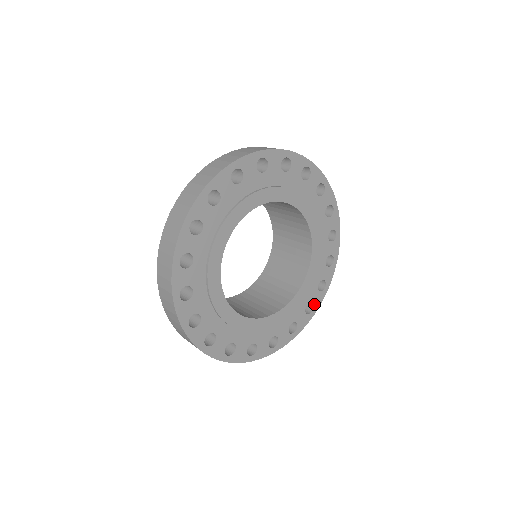
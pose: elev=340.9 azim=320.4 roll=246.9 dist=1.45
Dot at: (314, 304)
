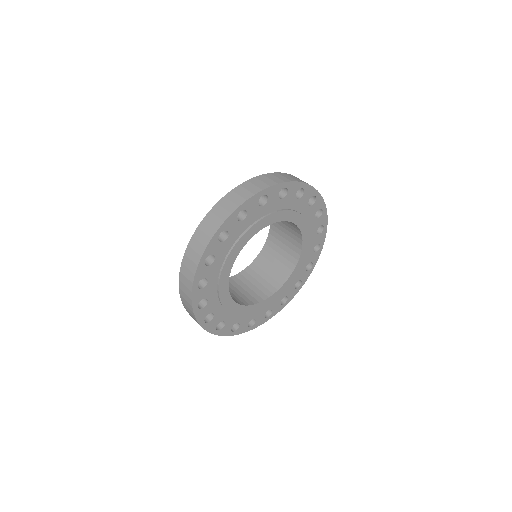
Dot at: (288, 297)
